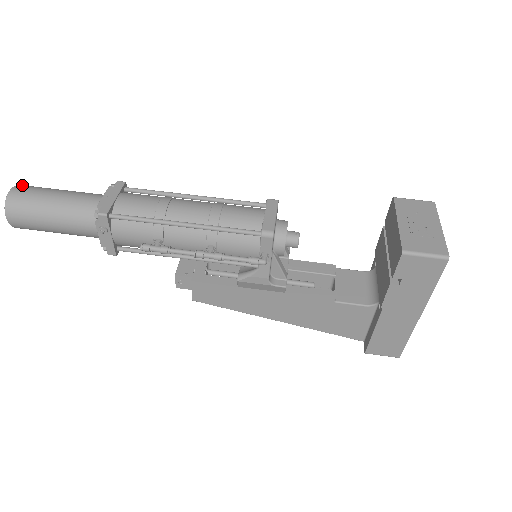
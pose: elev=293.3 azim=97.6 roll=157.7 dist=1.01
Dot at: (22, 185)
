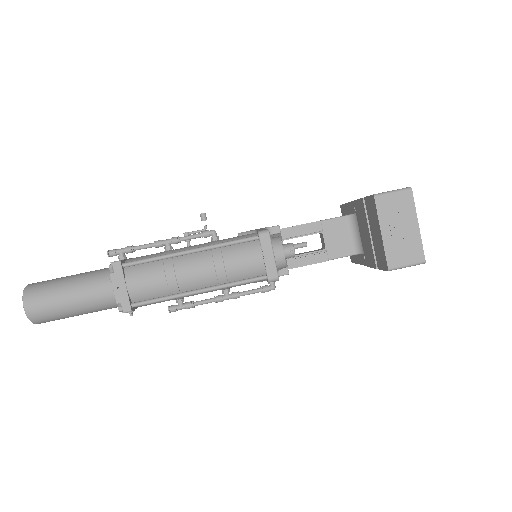
Dot at: (27, 296)
